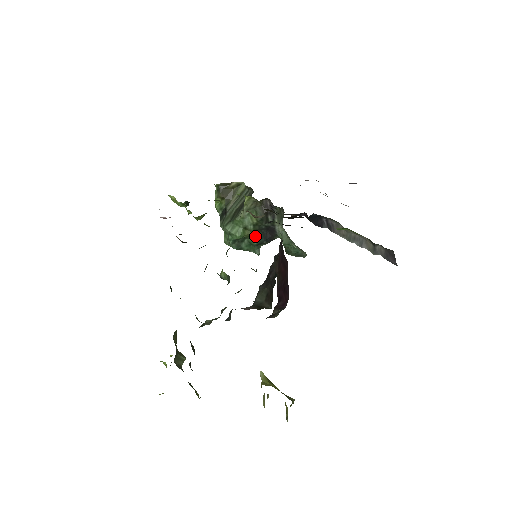
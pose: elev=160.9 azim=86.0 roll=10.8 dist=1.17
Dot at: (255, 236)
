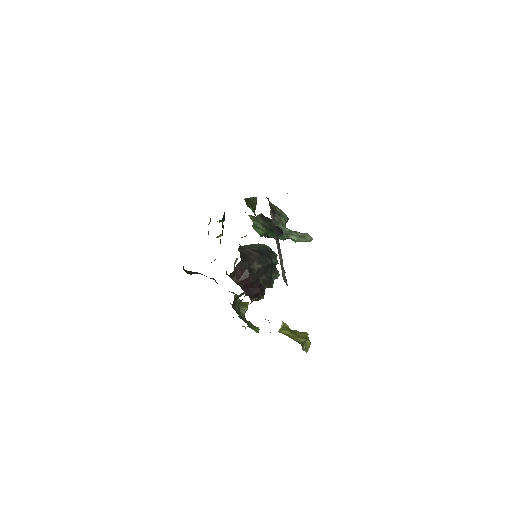
Dot at: (271, 232)
